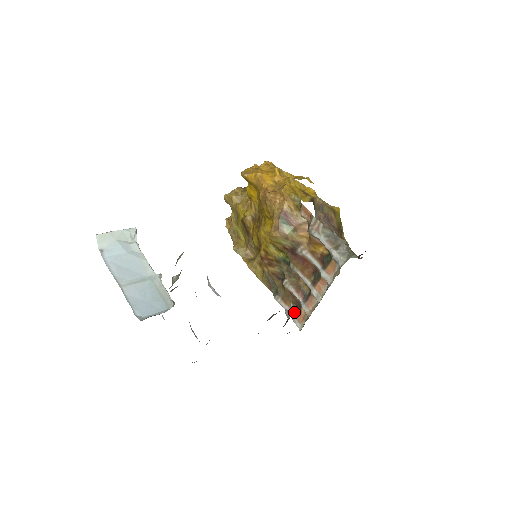
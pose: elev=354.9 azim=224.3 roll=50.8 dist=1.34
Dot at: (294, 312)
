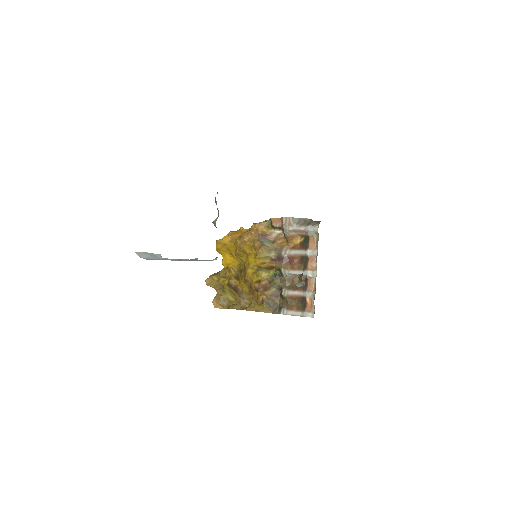
Dot at: (302, 309)
